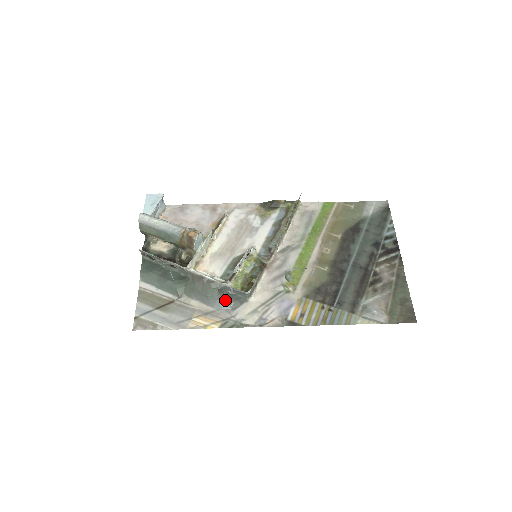
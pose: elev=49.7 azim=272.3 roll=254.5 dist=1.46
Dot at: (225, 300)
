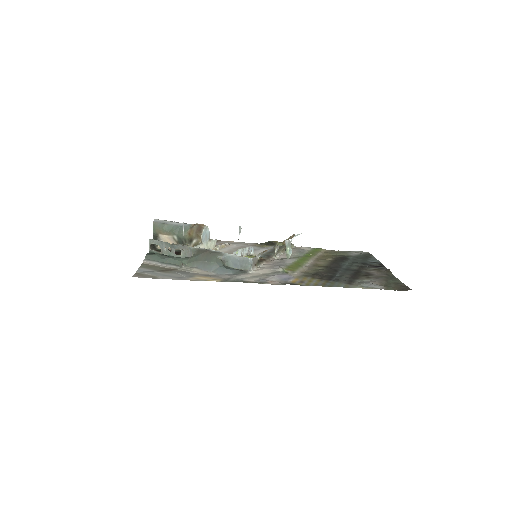
Dot at: (227, 268)
